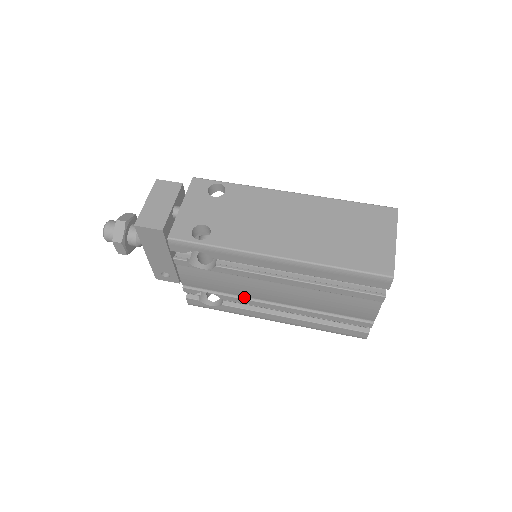
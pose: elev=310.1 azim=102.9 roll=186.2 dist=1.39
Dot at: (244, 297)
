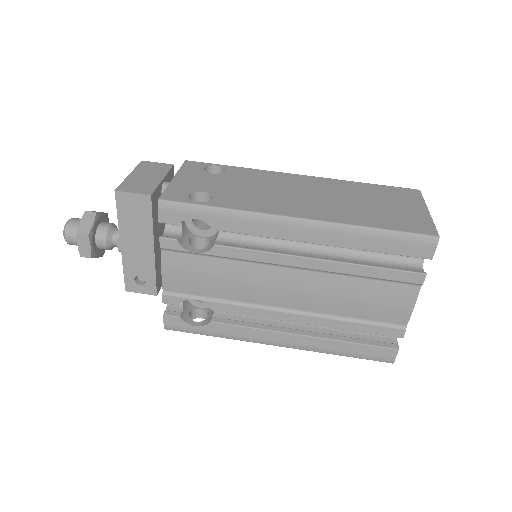
Dot at: (242, 303)
